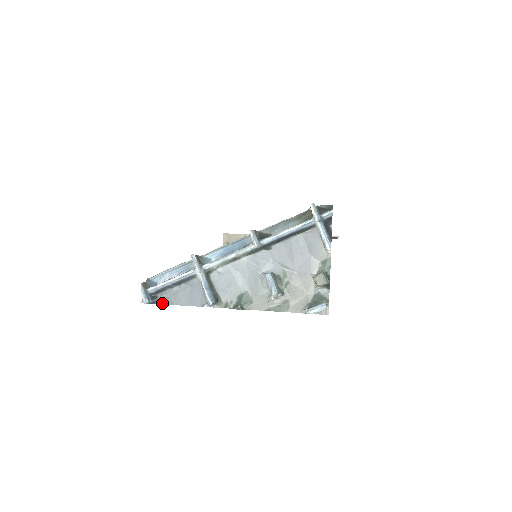
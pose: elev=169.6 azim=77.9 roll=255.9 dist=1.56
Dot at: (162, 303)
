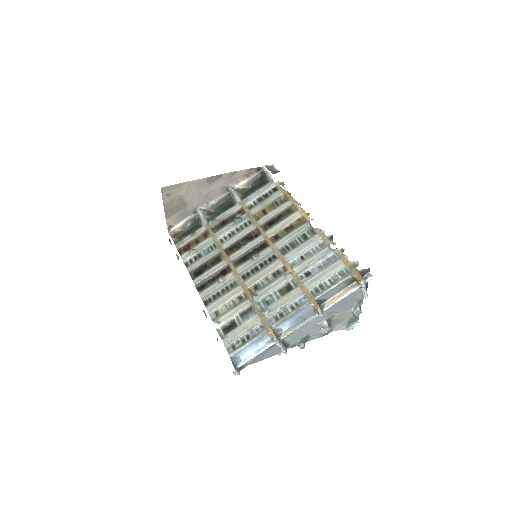
Dot at: occluded
